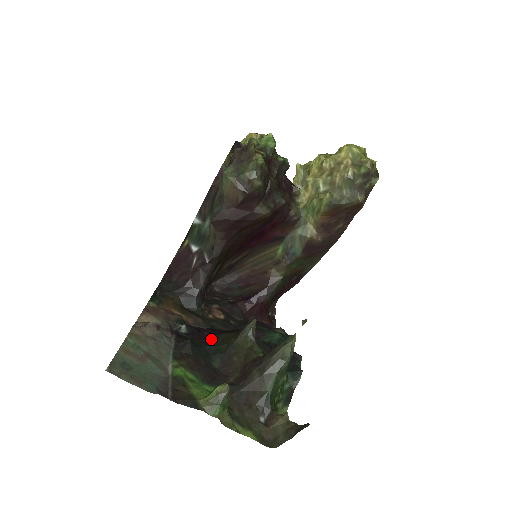
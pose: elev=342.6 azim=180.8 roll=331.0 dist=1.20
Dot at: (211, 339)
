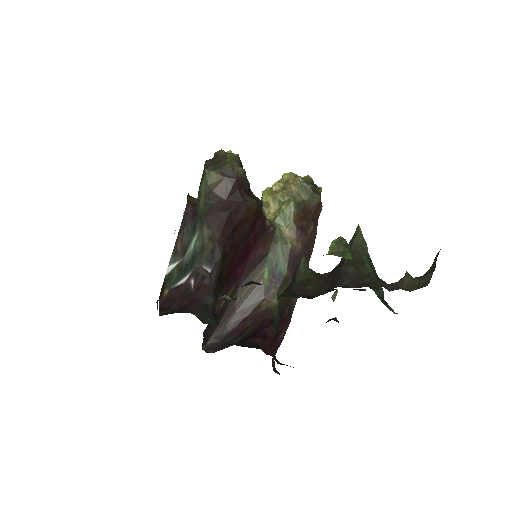
Dot at: occluded
